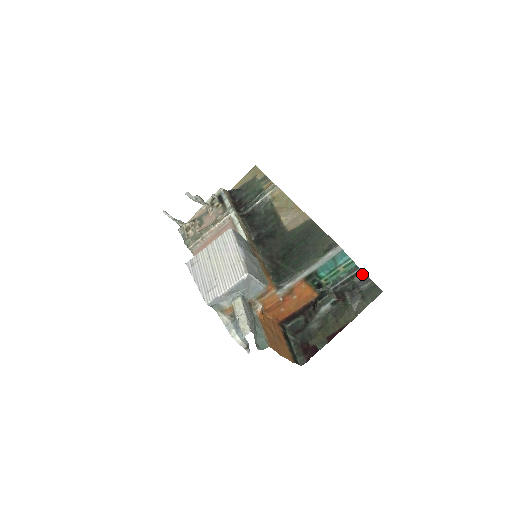
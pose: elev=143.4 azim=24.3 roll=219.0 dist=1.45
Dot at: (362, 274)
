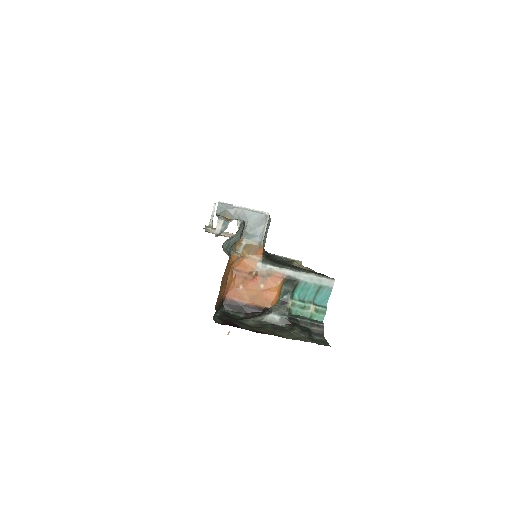
Dot at: (321, 330)
